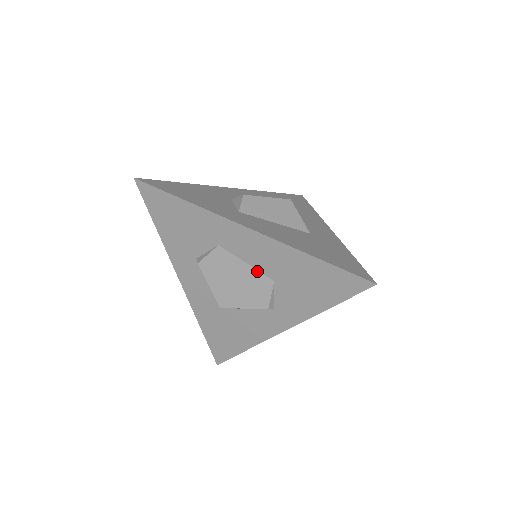
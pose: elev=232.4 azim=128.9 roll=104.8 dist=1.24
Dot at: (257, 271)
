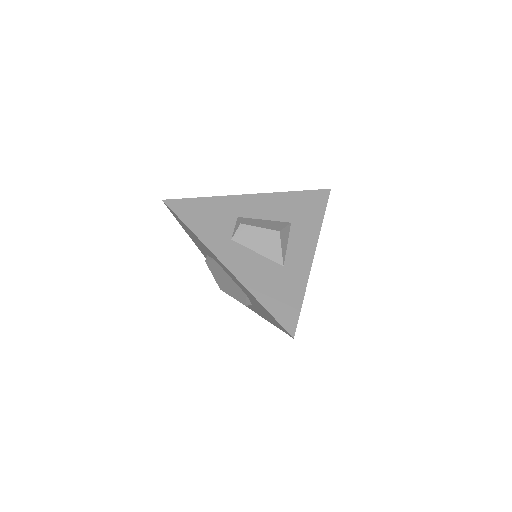
Dot at: (237, 285)
